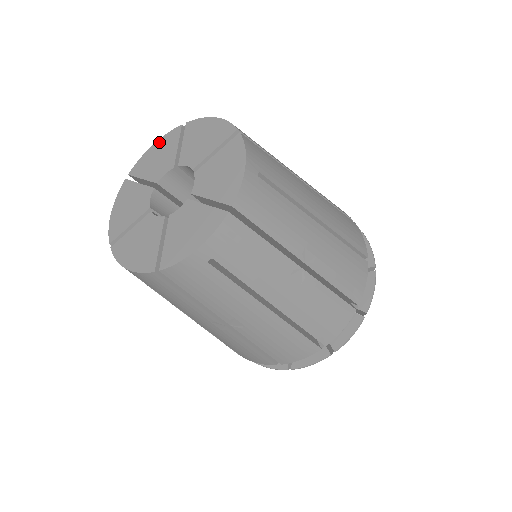
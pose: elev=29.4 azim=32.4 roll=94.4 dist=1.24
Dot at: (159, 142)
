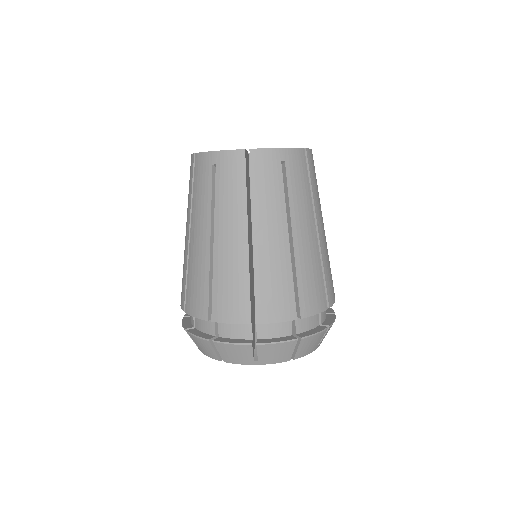
Dot at: occluded
